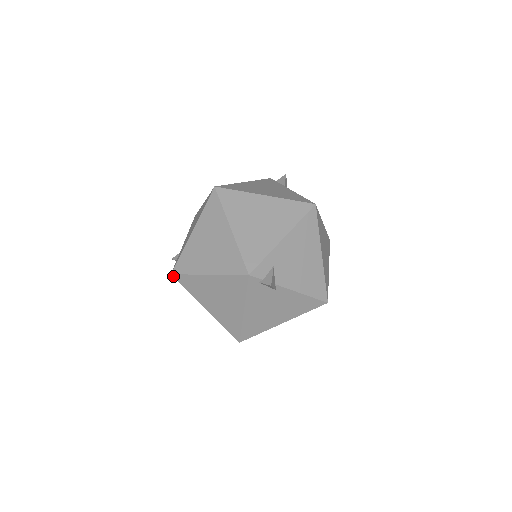
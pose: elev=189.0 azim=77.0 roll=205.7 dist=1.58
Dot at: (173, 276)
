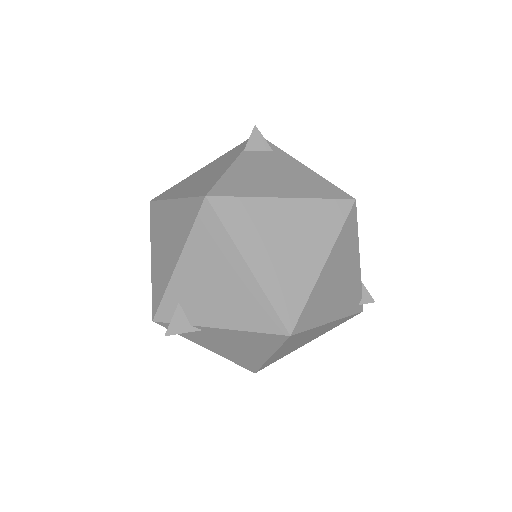
Dot at: occluded
